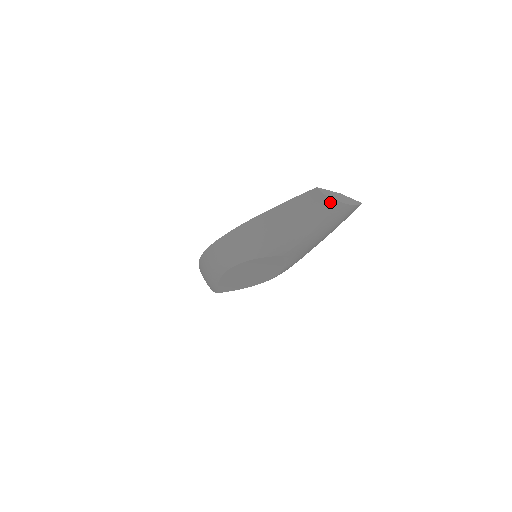
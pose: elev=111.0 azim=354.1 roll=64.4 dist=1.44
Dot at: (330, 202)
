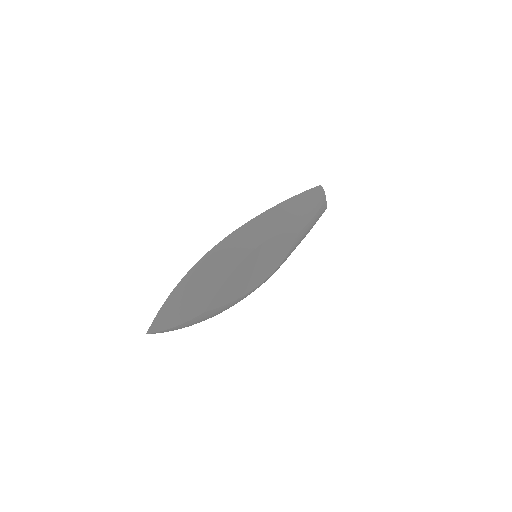
Dot at: (324, 196)
